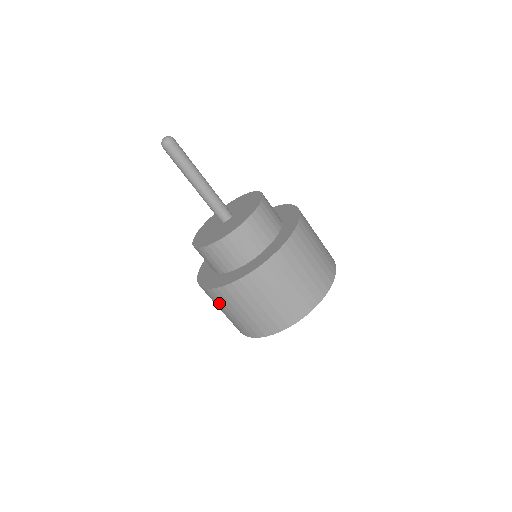
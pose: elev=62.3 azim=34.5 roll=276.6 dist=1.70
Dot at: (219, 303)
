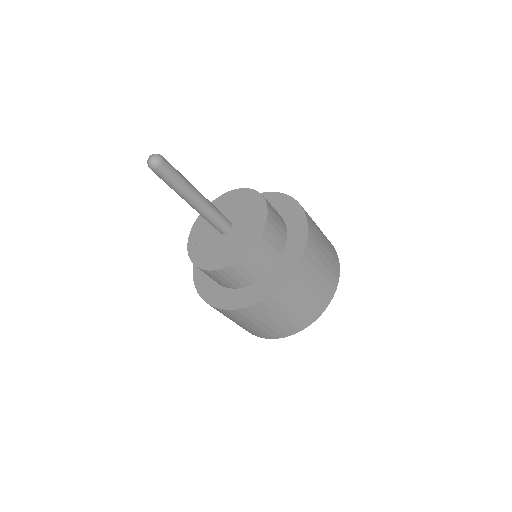
Dot at: occluded
